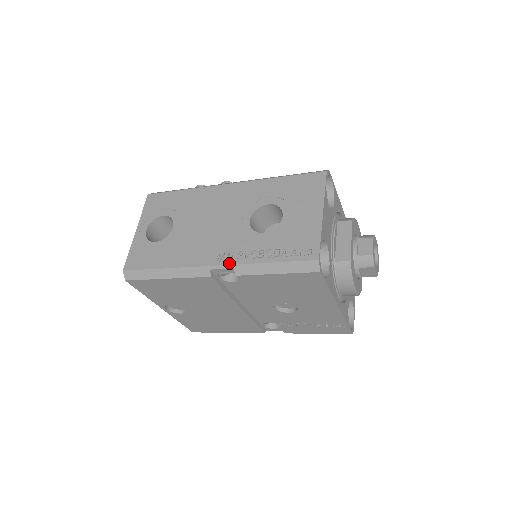
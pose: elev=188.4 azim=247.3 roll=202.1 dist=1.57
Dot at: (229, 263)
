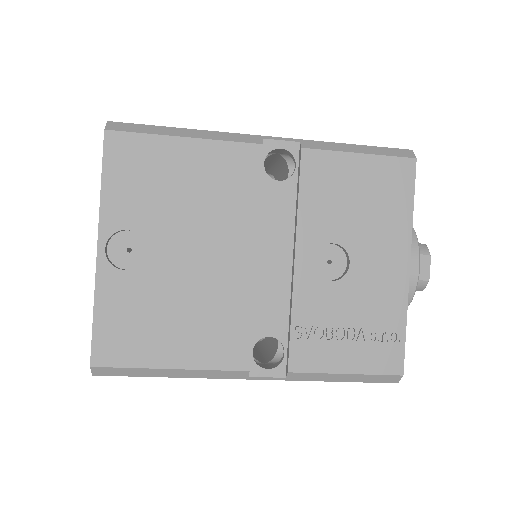
Dot at: (292, 139)
